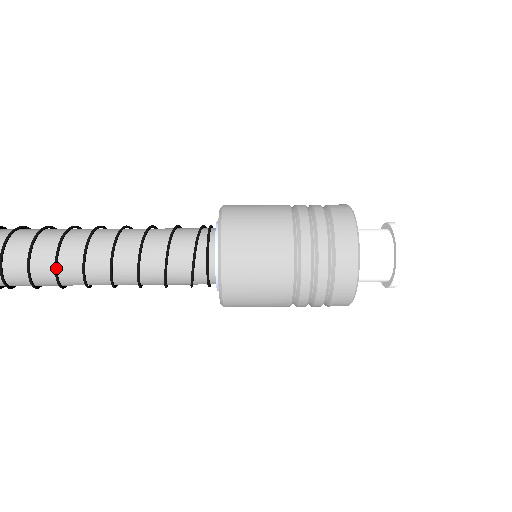
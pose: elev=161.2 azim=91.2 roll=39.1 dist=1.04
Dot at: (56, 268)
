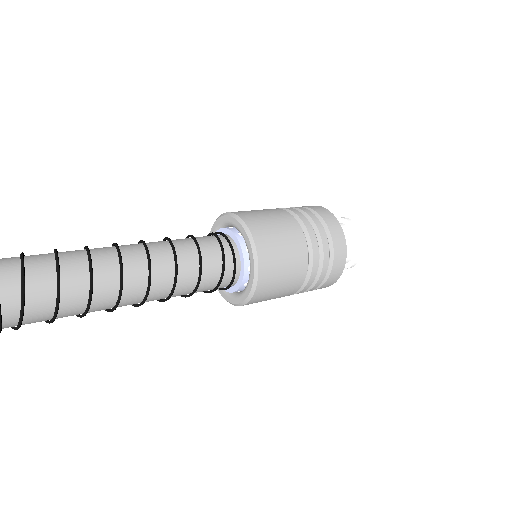
Dot at: (92, 291)
